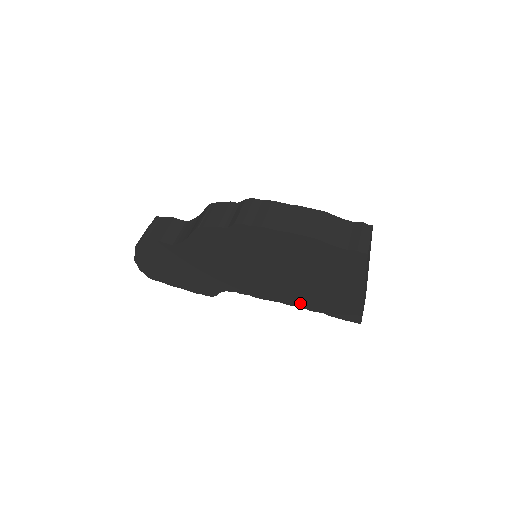
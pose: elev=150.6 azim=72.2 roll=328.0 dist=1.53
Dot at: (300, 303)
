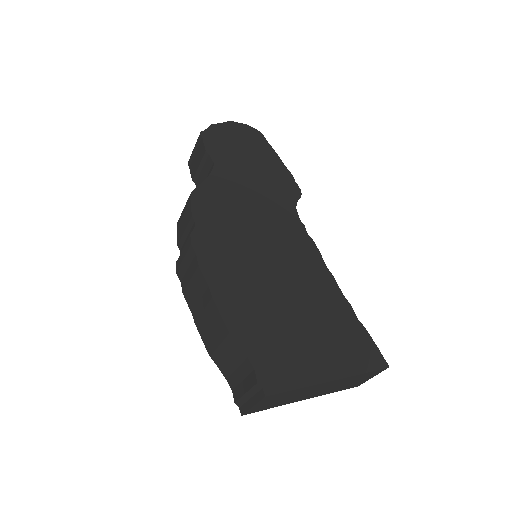
Dot at: occluded
